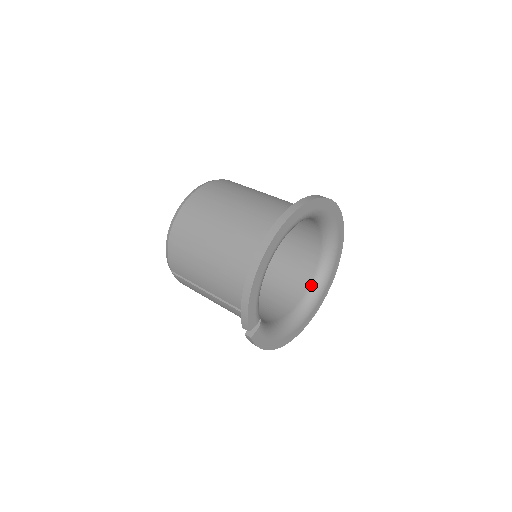
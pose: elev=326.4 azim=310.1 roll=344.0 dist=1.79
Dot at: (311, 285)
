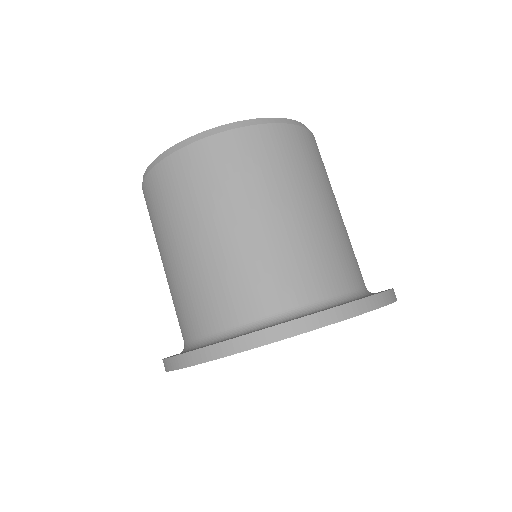
Dot at: occluded
